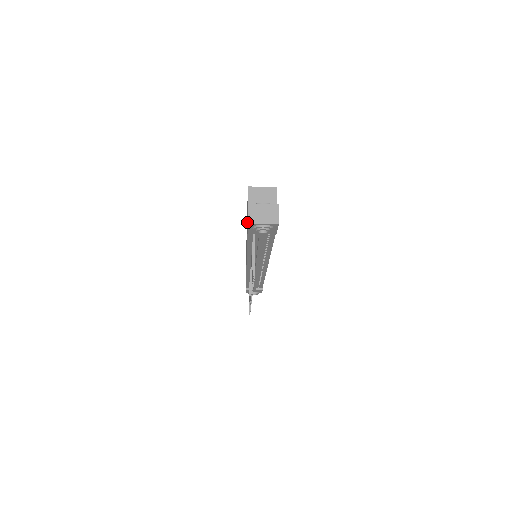
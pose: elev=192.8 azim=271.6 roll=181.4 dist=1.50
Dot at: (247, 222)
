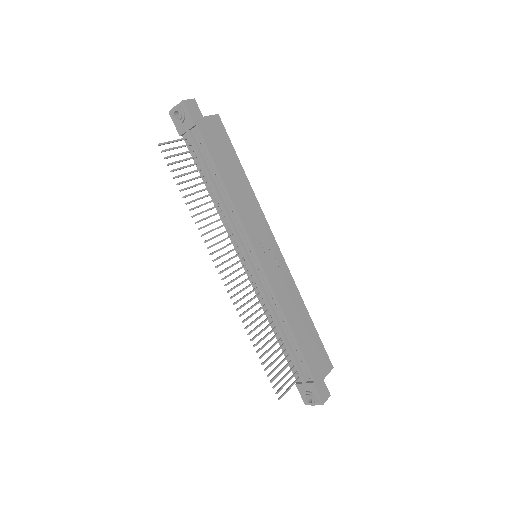
Dot at: occluded
